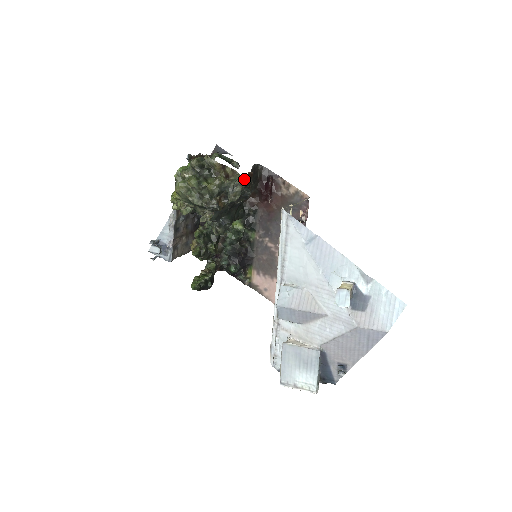
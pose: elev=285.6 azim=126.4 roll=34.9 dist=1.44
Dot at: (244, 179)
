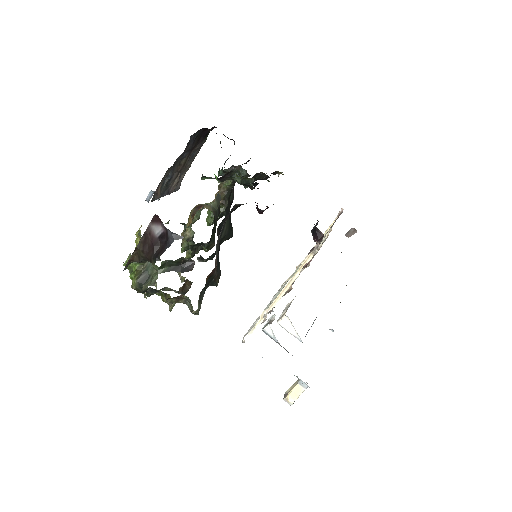
Dot at: (196, 311)
